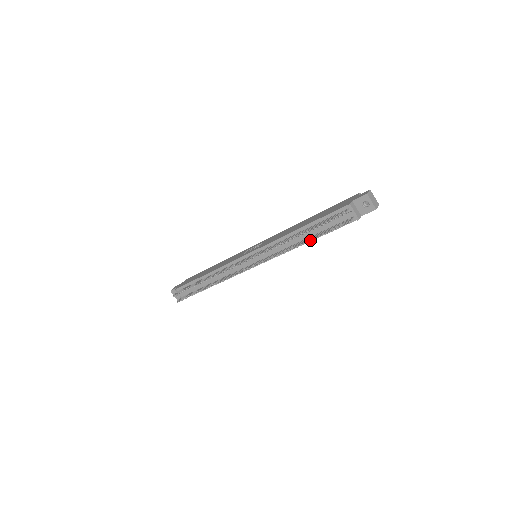
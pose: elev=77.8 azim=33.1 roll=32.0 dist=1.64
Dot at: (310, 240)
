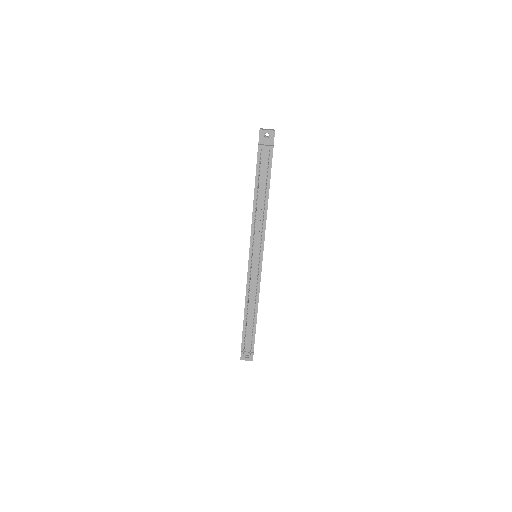
Dot at: (265, 194)
